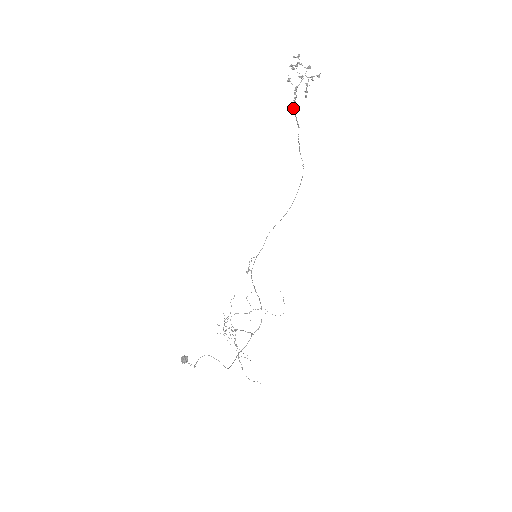
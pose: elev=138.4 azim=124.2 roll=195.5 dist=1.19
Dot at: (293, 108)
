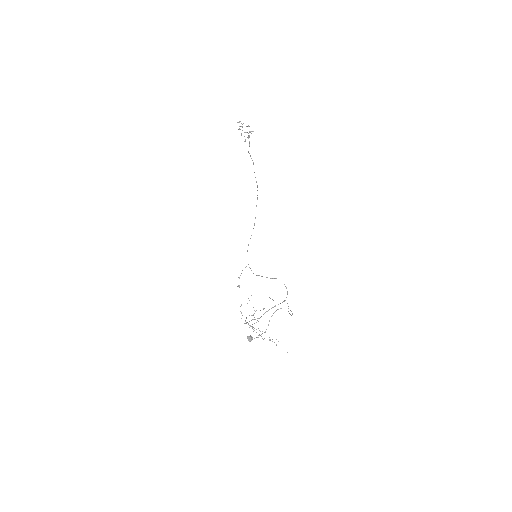
Dot at: occluded
